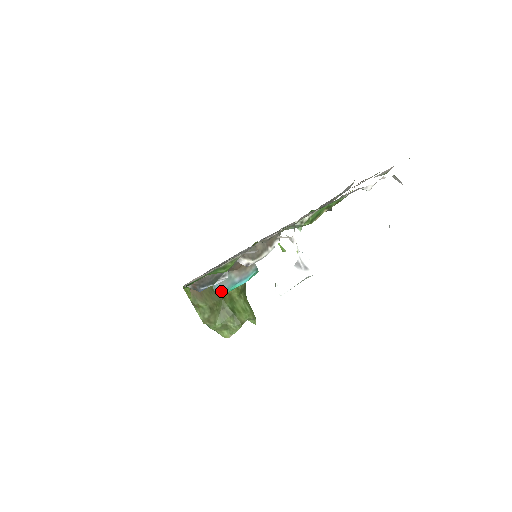
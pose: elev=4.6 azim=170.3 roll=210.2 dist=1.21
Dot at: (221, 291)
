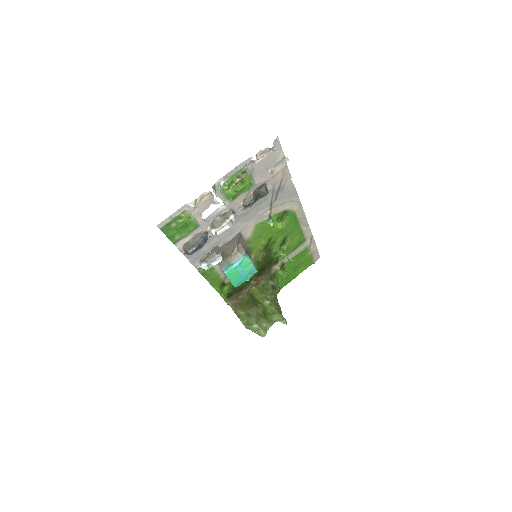
Dot at: (224, 272)
